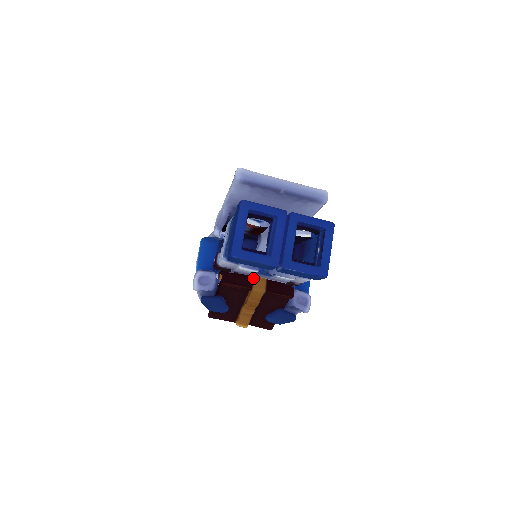
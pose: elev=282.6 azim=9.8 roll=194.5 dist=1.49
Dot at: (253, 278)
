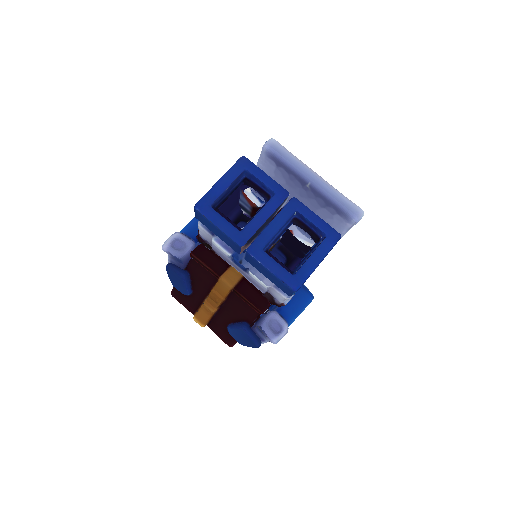
Dot at: (228, 267)
